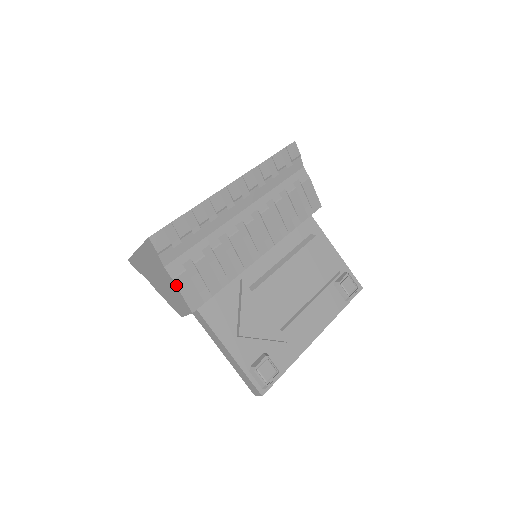
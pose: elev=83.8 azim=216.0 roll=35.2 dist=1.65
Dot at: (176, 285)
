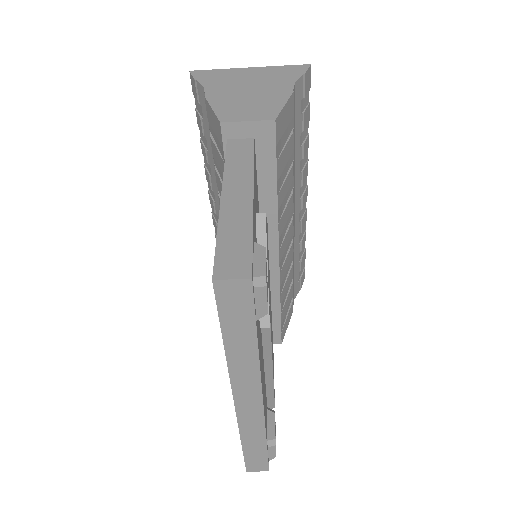
Dot at: (291, 96)
